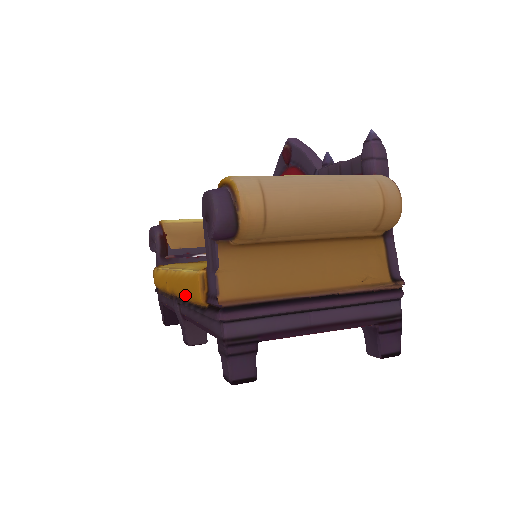
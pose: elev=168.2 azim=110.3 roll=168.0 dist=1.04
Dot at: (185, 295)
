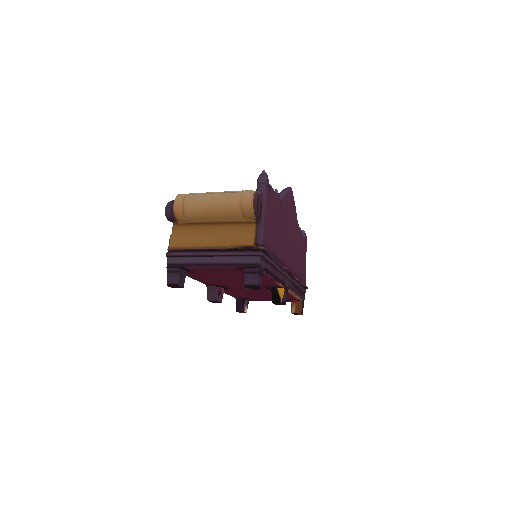
Dot at: occluded
